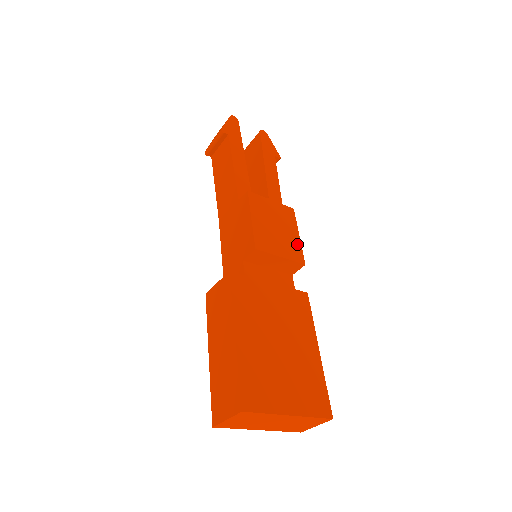
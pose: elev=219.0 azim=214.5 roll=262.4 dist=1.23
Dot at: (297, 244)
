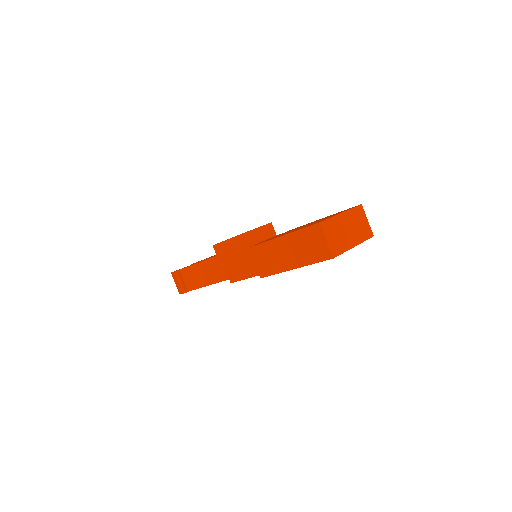
Dot at: occluded
